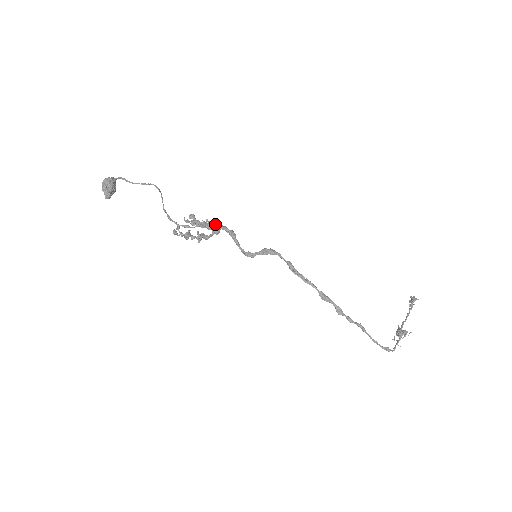
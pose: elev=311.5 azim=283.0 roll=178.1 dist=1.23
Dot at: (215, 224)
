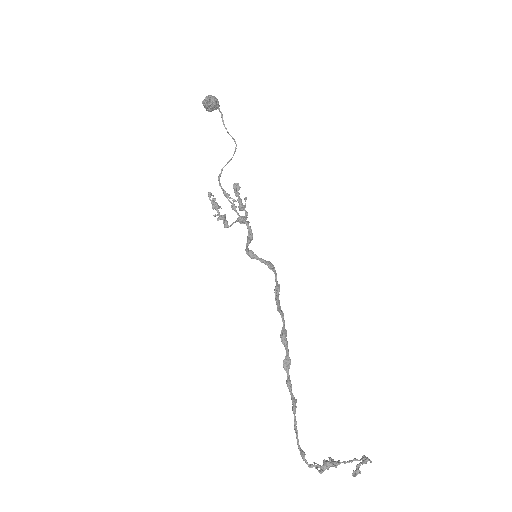
Dot at: (246, 216)
